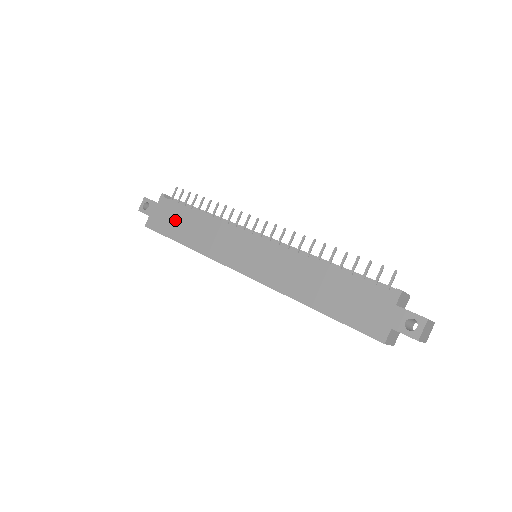
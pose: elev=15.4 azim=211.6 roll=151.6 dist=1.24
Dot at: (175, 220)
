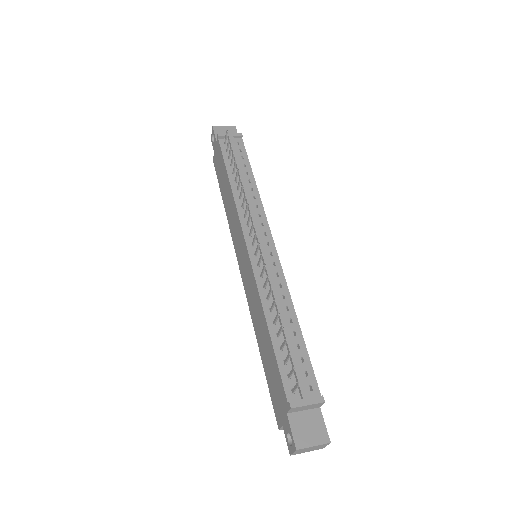
Dot at: (221, 173)
